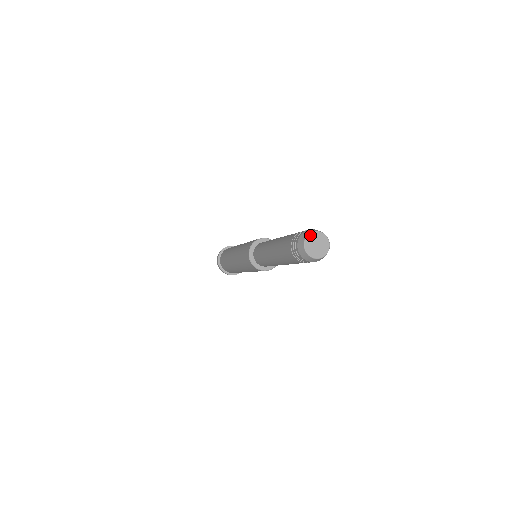
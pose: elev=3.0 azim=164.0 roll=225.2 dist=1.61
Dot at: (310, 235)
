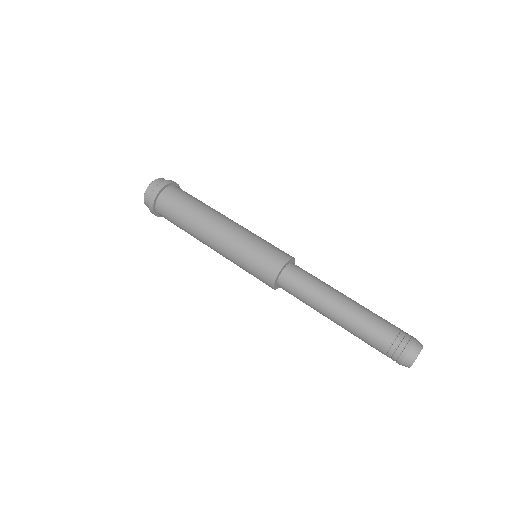
Dot at: occluded
